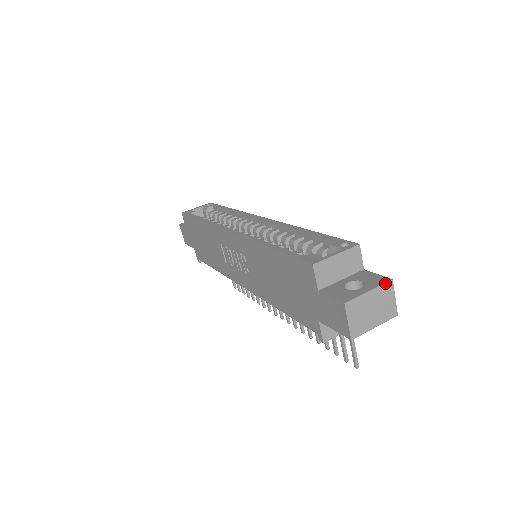
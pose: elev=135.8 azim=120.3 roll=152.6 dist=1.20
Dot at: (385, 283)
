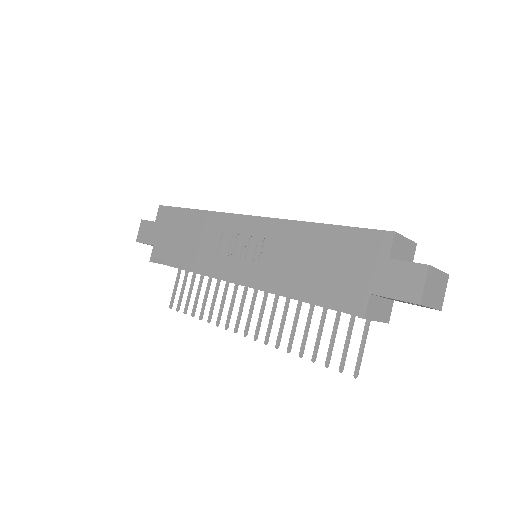
Dot at: (446, 273)
